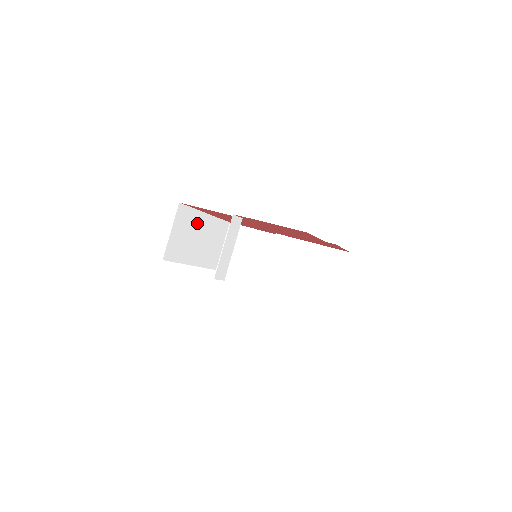
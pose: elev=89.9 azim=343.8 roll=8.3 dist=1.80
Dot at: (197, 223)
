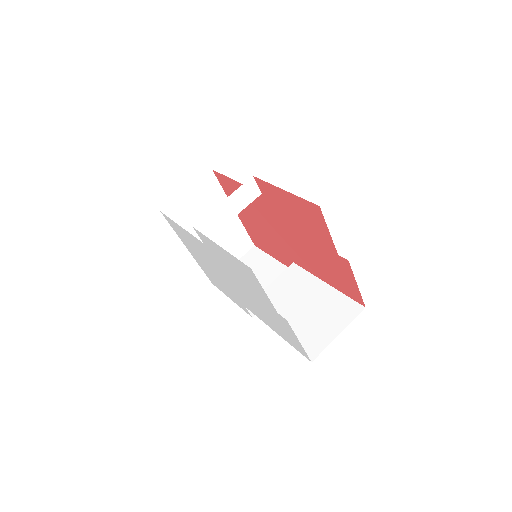
Dot at: occluded
